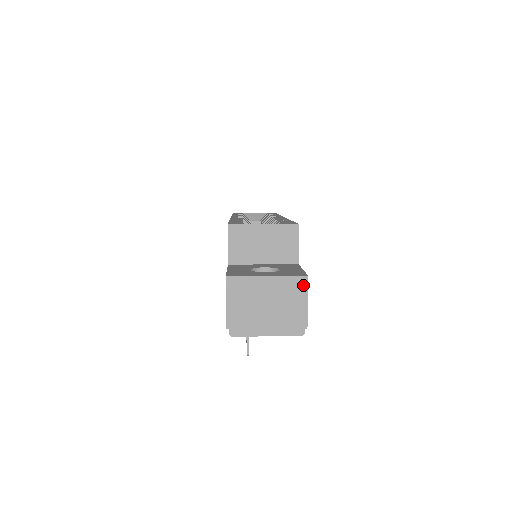
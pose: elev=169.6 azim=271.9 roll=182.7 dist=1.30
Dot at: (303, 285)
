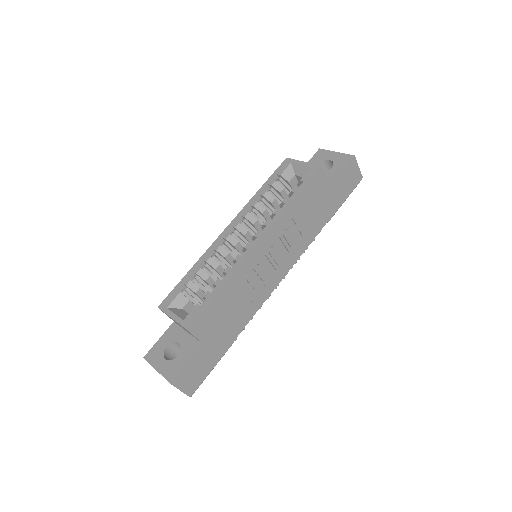
Dot at: occluded
